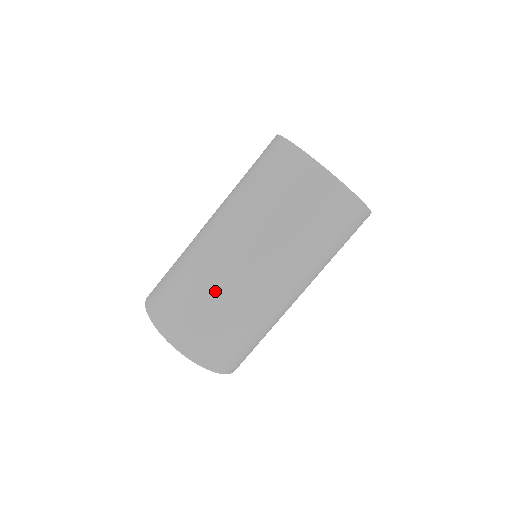
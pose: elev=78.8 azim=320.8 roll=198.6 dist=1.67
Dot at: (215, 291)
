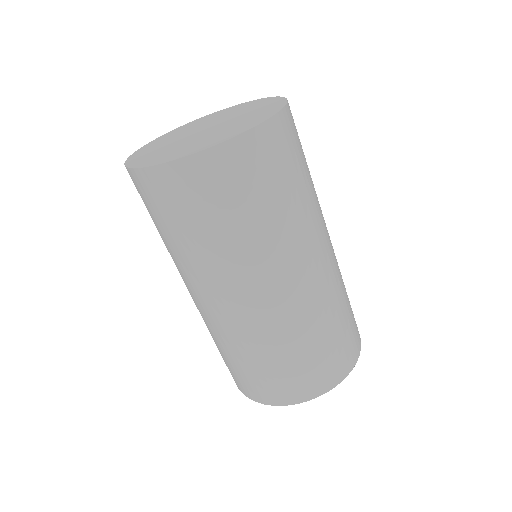
Dot at: (271, 342)
